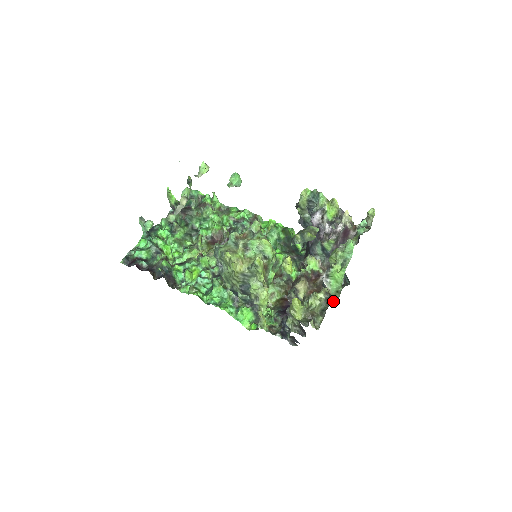
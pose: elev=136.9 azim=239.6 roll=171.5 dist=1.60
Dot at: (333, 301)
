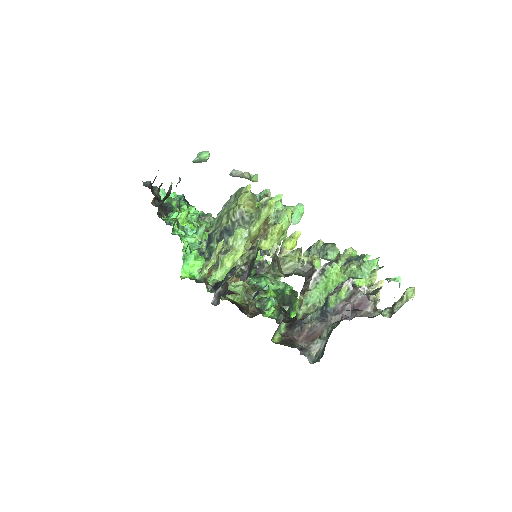
Dot at: occluded
